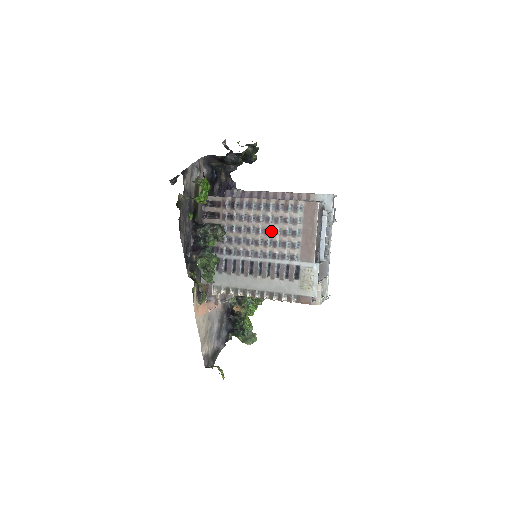
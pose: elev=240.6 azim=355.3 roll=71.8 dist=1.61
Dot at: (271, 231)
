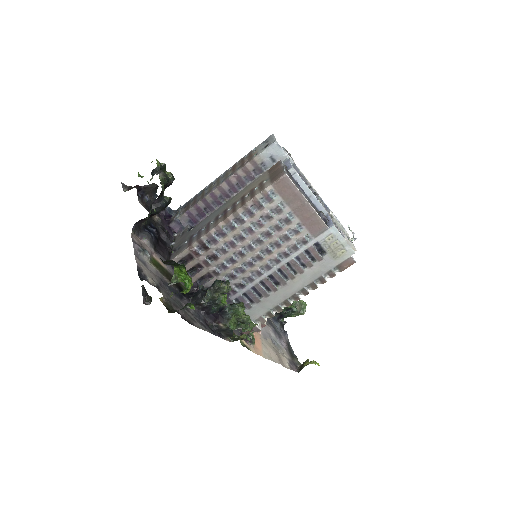
Dot at: (263, 237)
